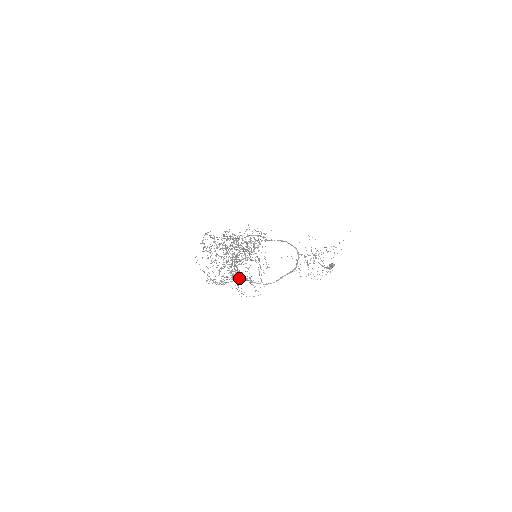
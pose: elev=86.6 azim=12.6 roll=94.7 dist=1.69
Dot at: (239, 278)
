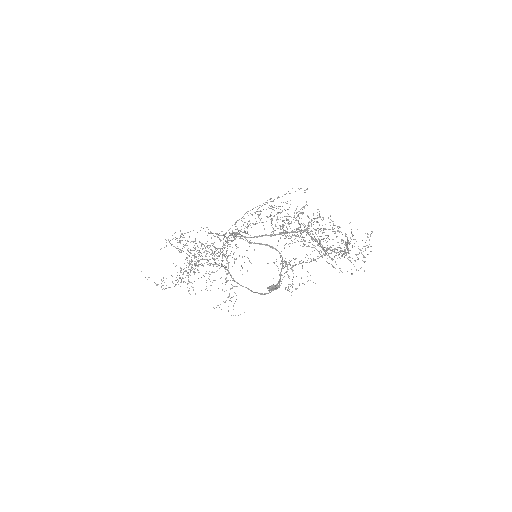
Dot at: occluded
